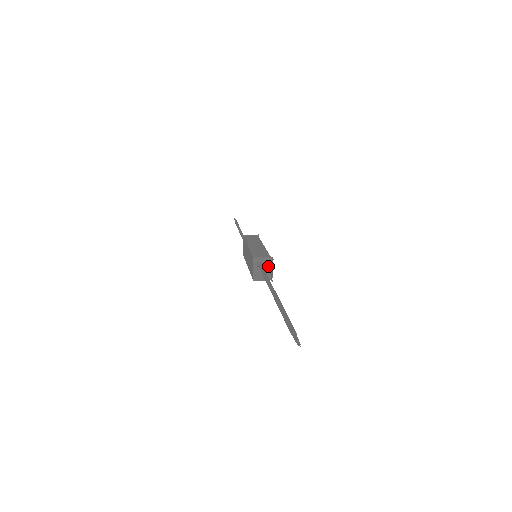
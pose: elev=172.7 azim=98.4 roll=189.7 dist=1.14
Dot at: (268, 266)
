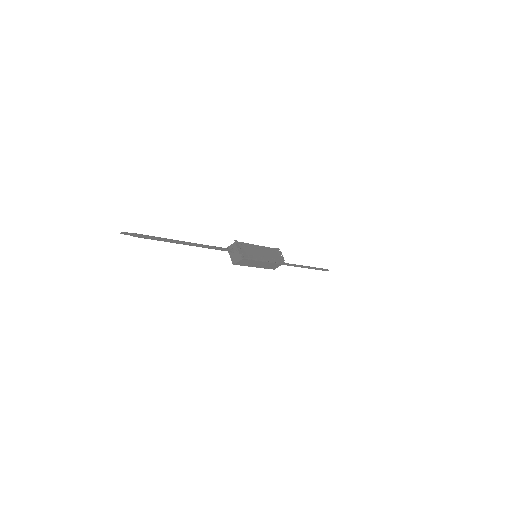
Dot at: (238, 249)
